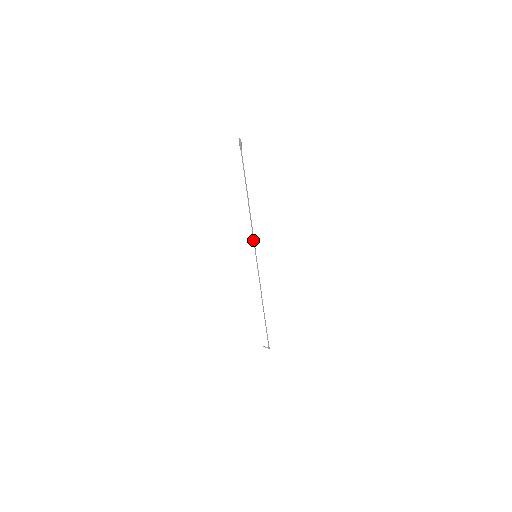
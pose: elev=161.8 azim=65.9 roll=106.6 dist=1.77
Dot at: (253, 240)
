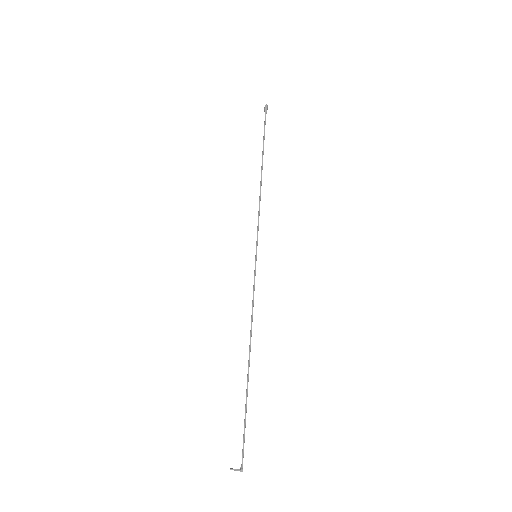
Dot at: (257, 229)
